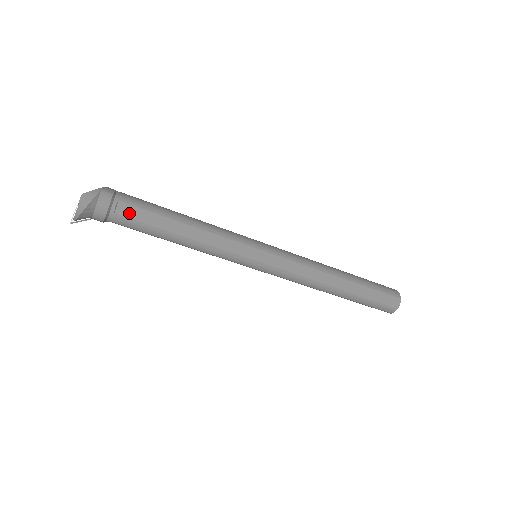
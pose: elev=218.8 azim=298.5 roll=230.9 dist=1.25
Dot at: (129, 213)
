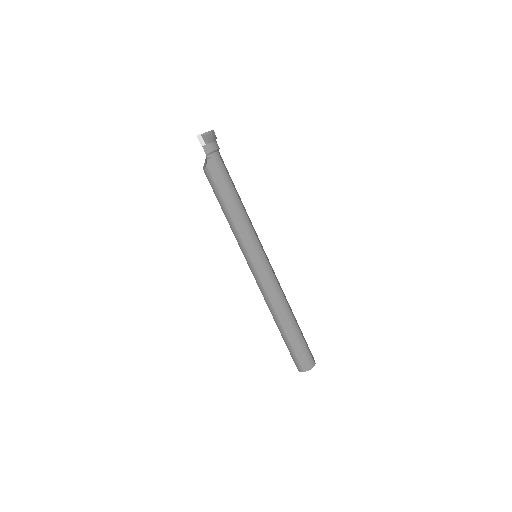
Dot at: (223, 162)
